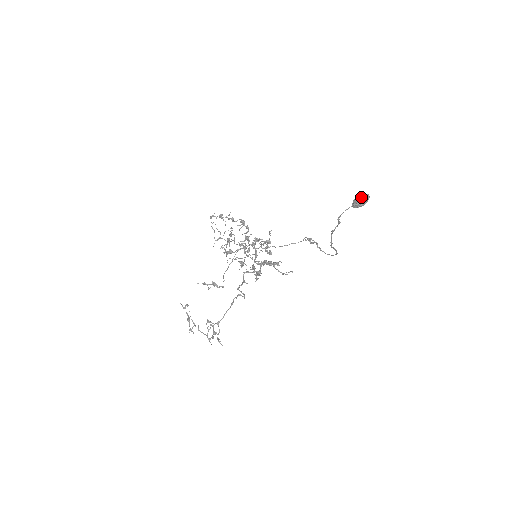
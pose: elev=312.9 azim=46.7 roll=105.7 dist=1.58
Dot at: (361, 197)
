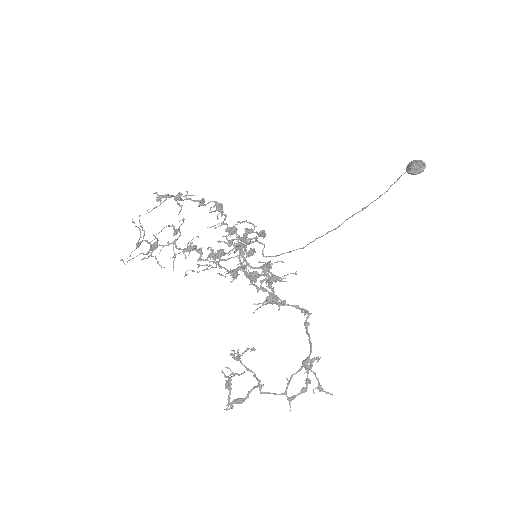
Dot at: occluded
